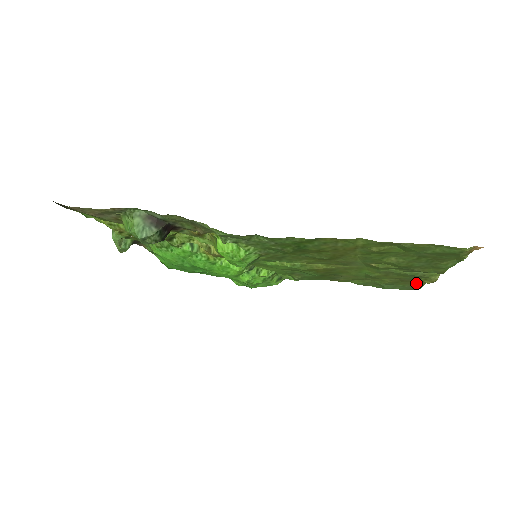
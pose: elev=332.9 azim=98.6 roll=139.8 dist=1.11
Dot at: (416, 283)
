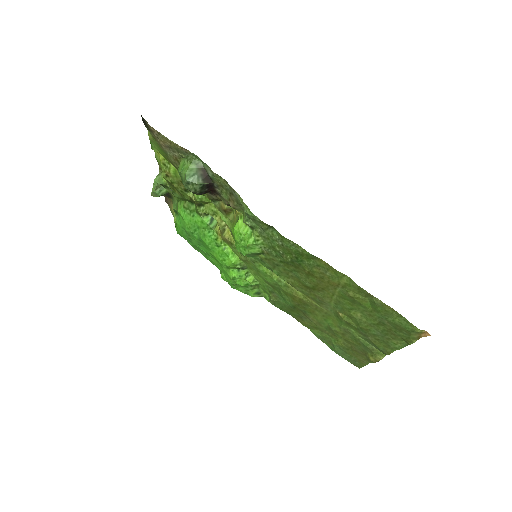
Dot at: (362, 359)
